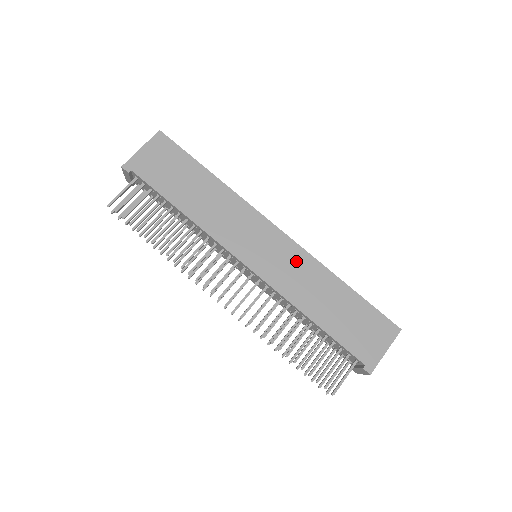
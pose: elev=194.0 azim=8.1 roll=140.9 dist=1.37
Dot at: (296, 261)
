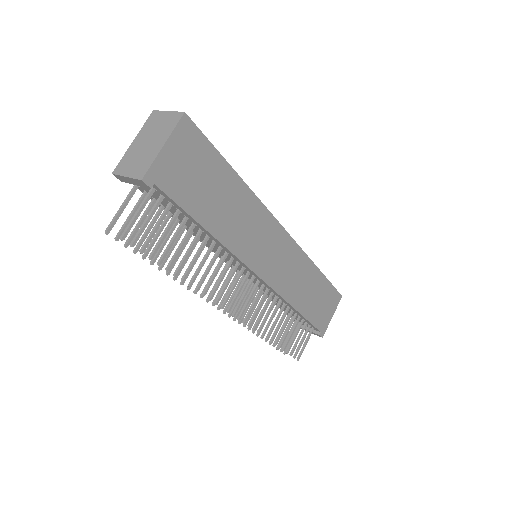
Dot at: (294, 261)
